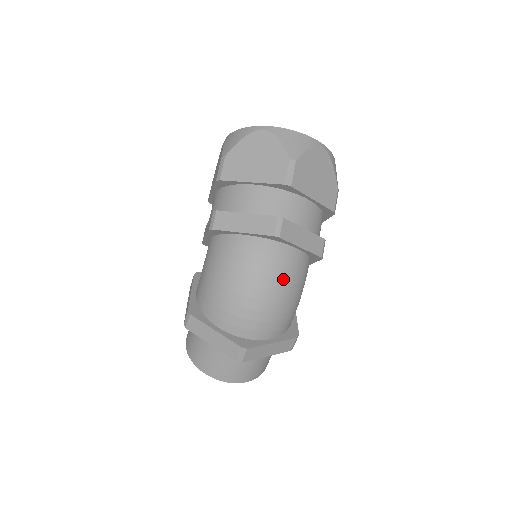
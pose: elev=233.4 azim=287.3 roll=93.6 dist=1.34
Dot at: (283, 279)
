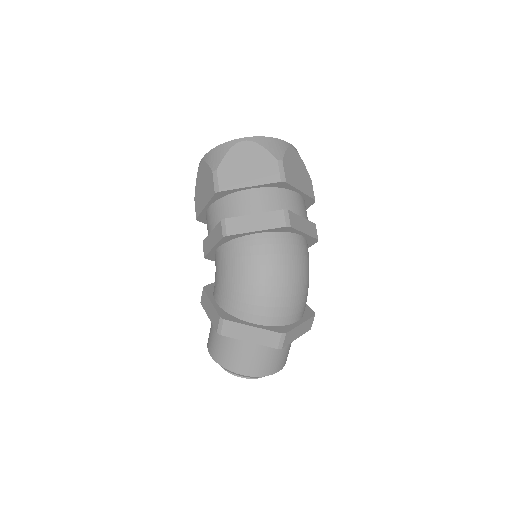
Dot at: (299, 263)
